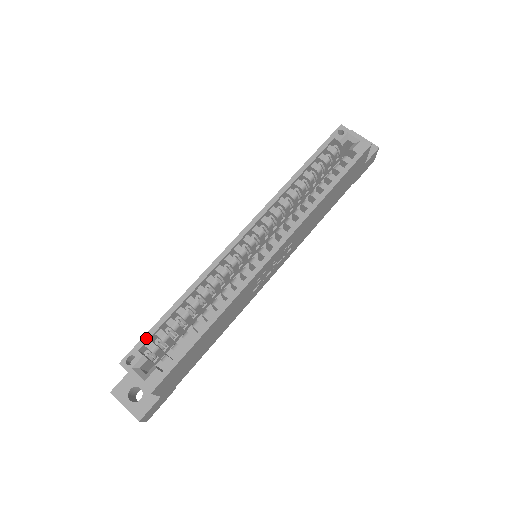
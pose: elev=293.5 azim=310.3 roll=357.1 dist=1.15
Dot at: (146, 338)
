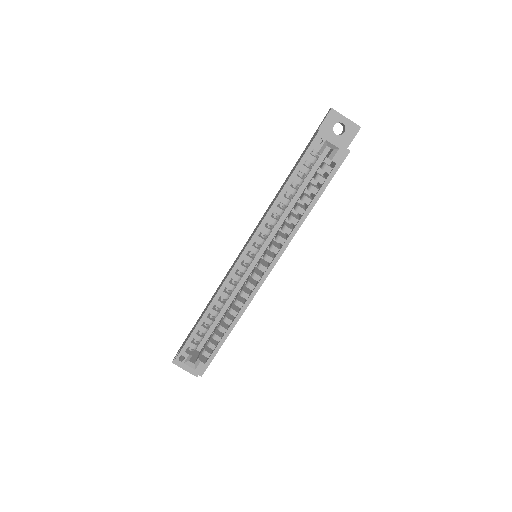
Dot at: (188, 344)
